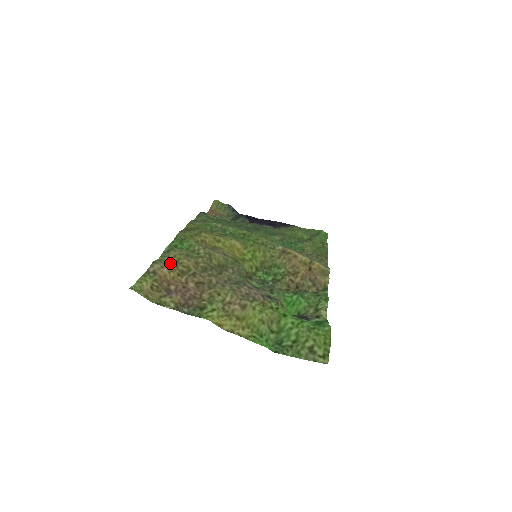
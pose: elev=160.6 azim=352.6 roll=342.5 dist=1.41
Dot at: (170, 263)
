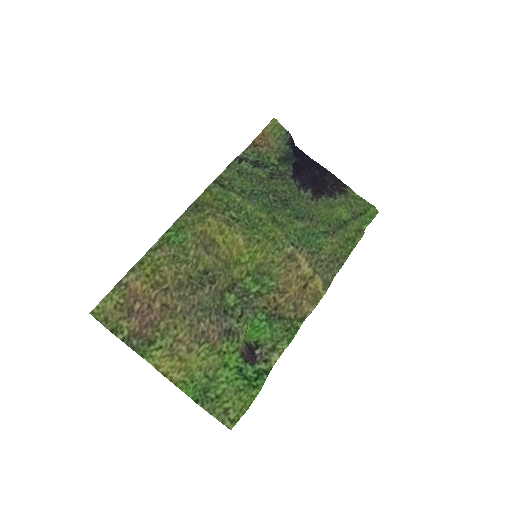
Dot at: (150, 268)
